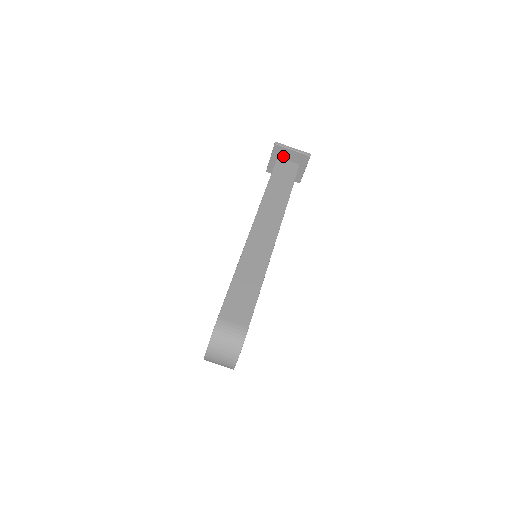
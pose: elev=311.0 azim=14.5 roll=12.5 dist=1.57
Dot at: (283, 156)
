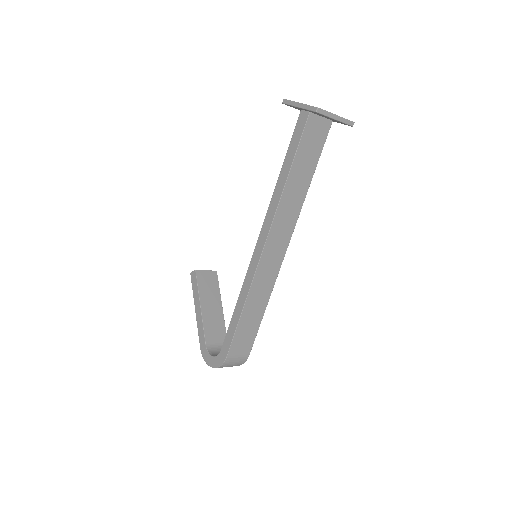
Dot at: (318, 114)
